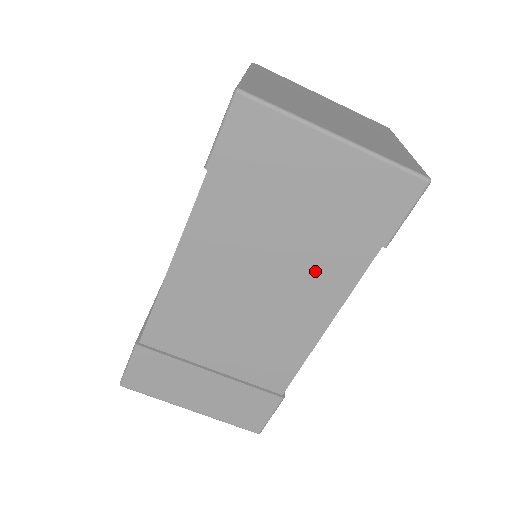
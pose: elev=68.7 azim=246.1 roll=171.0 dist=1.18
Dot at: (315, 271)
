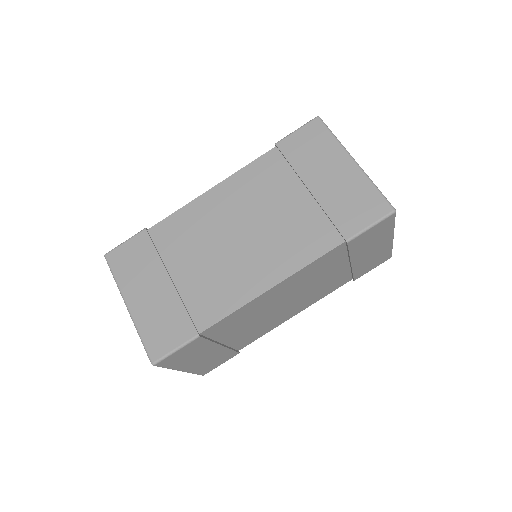
Dot at: (322, 290)
